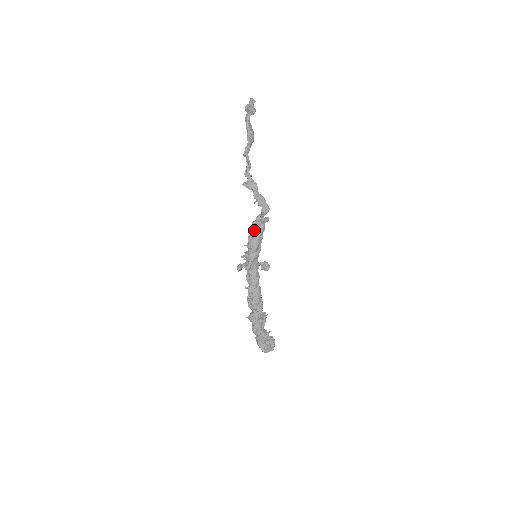
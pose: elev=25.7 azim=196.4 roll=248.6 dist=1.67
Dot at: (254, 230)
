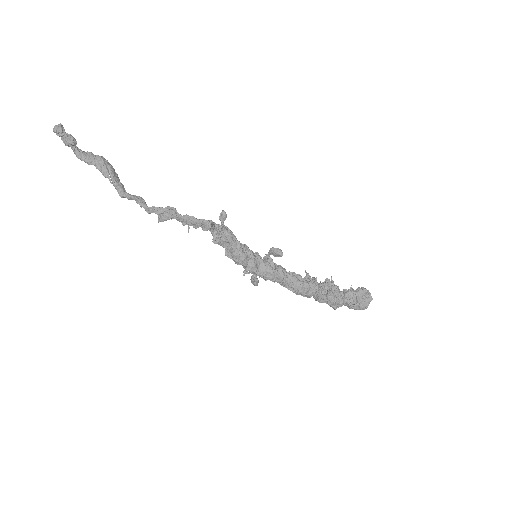
Dot at: (223, 245)
